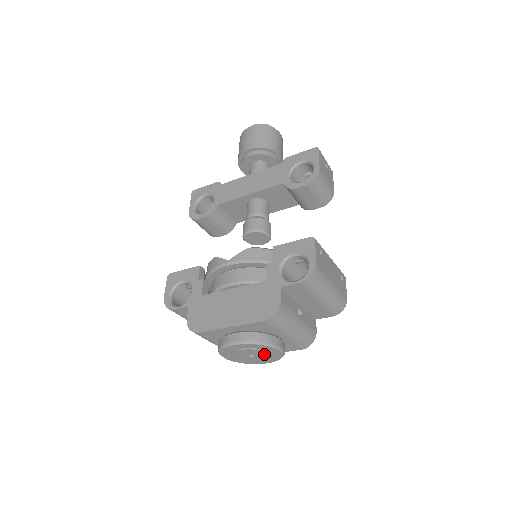
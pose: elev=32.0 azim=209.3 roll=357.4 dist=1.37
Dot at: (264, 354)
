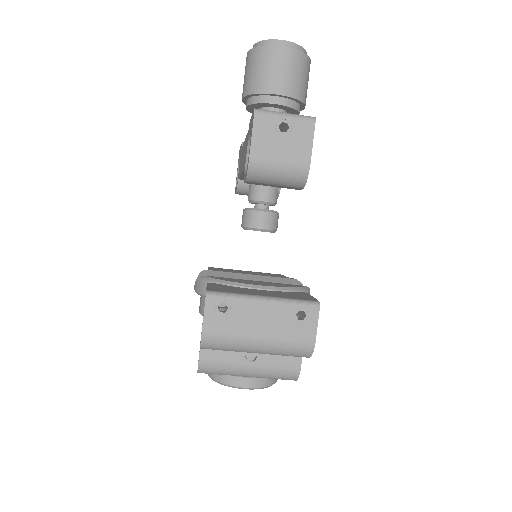
Dot at: occluded
